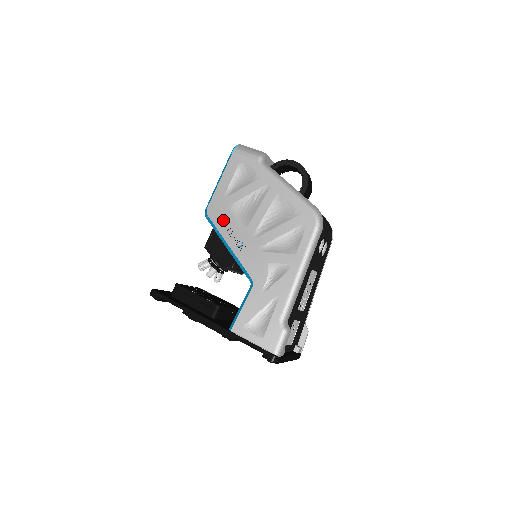
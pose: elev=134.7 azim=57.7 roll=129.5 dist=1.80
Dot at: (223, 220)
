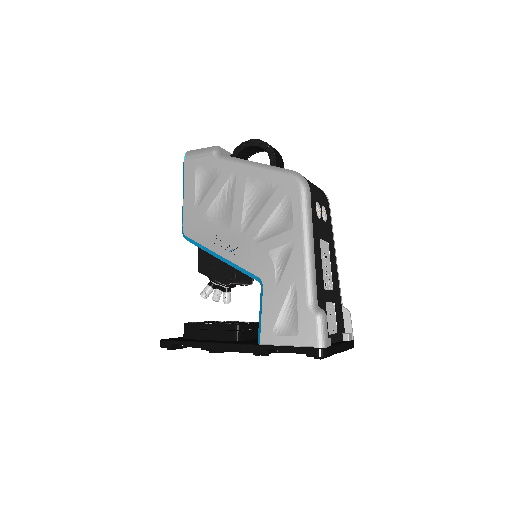
Dot at: (203, 233)
